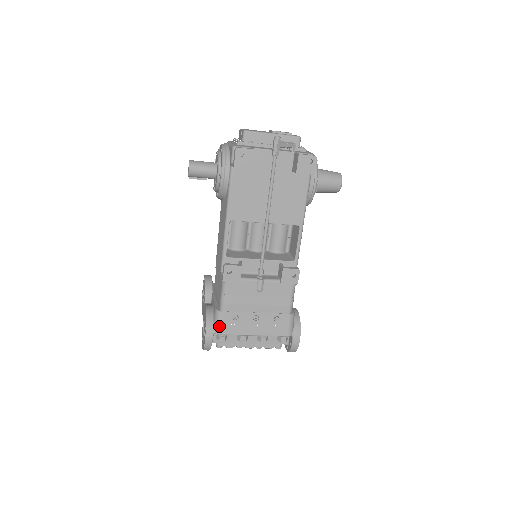
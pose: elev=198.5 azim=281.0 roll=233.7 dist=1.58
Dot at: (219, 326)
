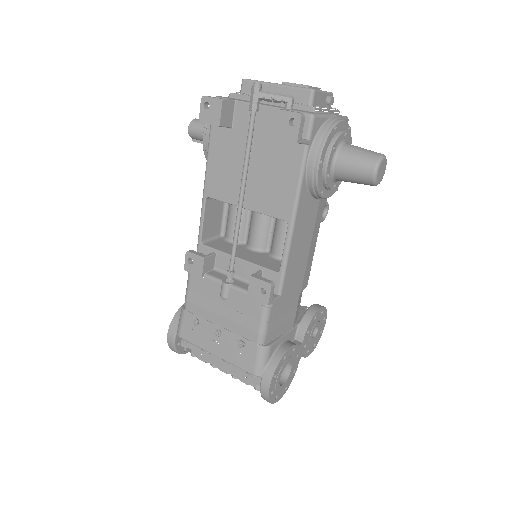
Dot at: (180, 327)
